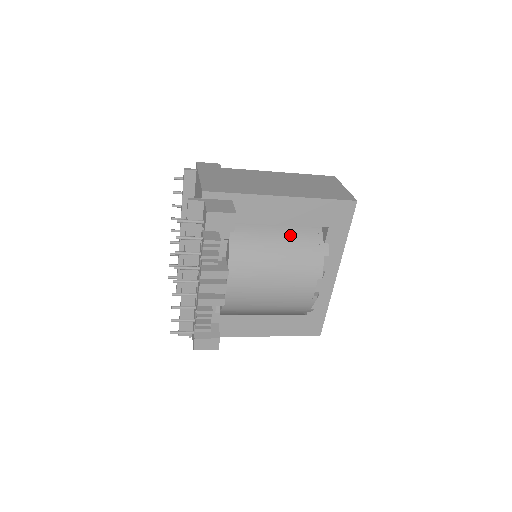
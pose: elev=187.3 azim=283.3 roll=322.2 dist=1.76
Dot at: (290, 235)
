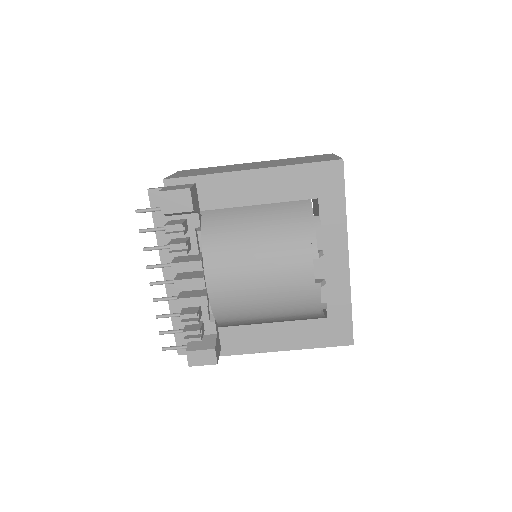
Dot at: (272, 214)
